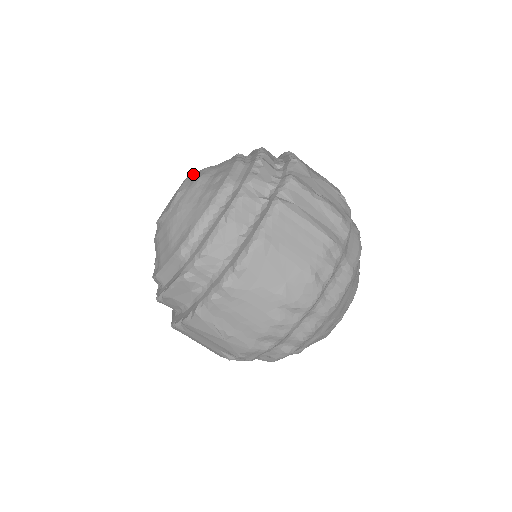
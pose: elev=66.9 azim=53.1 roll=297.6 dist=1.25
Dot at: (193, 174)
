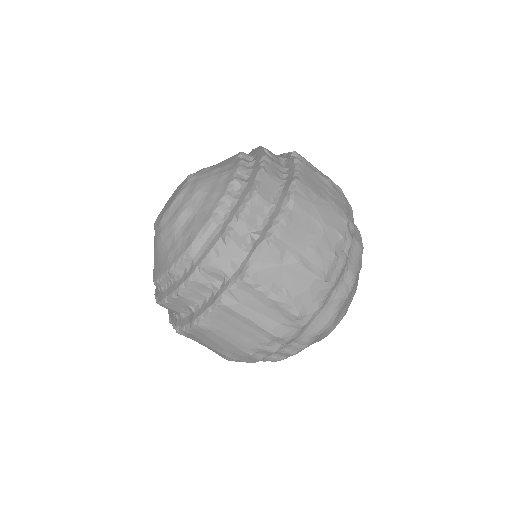
Dot at: (186, 189)
